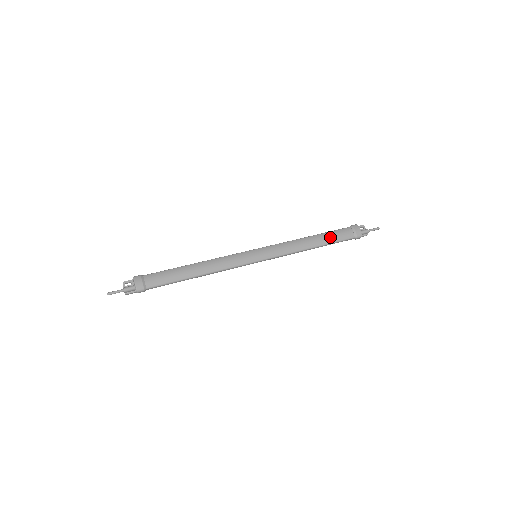
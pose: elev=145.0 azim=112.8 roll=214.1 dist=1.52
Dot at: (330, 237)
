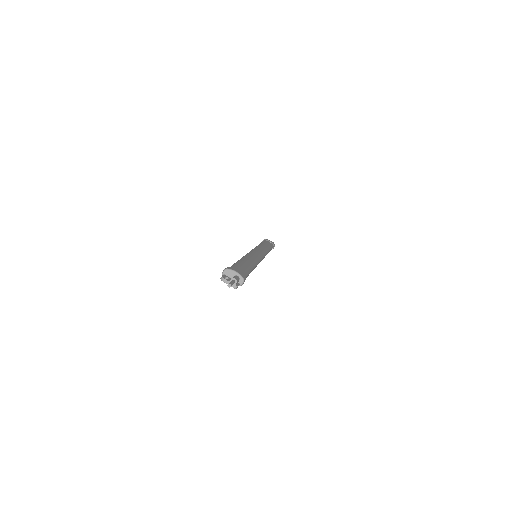
Dot at: (267, 244)
